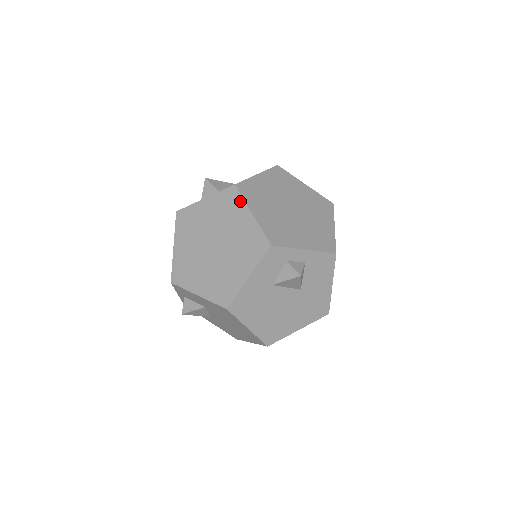
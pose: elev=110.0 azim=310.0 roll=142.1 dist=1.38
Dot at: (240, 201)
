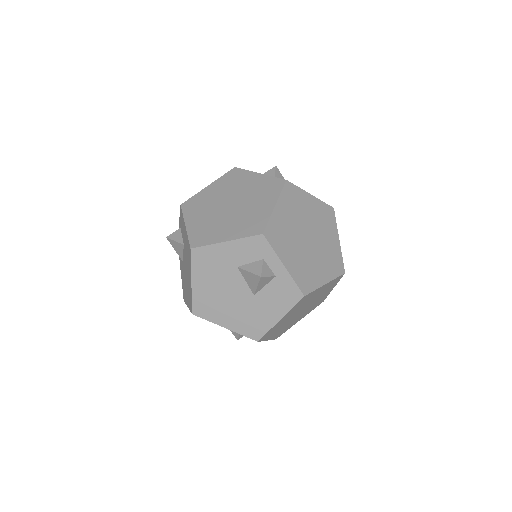
Dot at: (277, 192)
